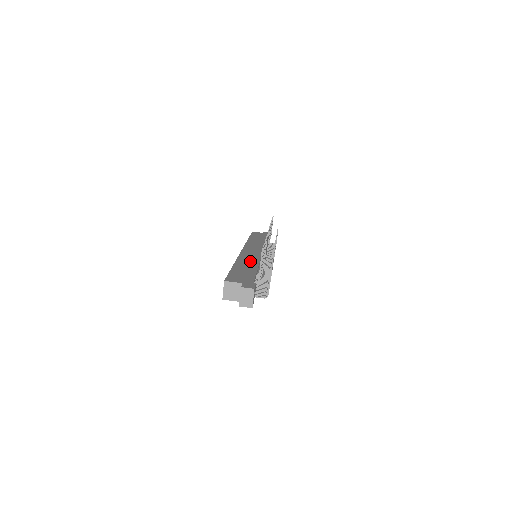
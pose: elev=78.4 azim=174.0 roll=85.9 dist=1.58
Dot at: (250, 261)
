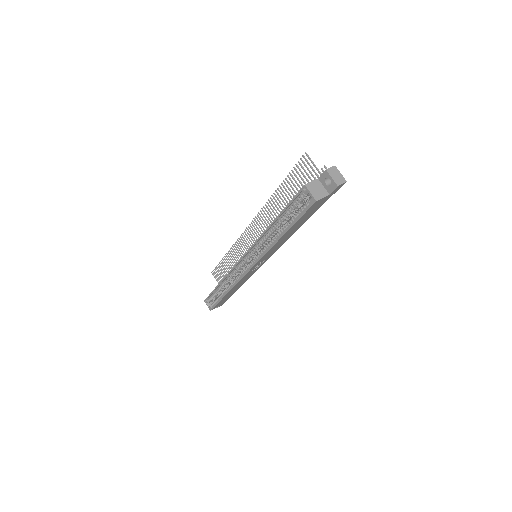
Dot at: occluded
